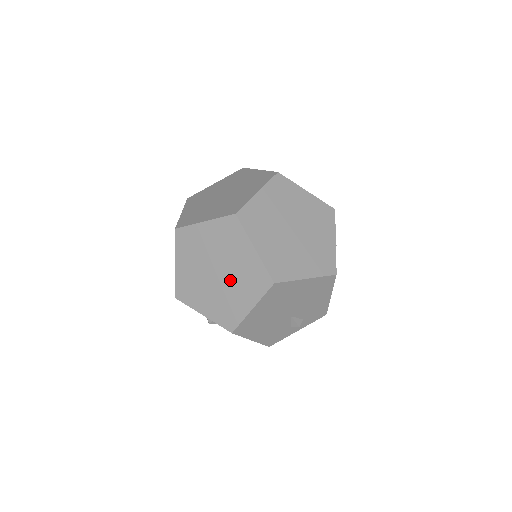
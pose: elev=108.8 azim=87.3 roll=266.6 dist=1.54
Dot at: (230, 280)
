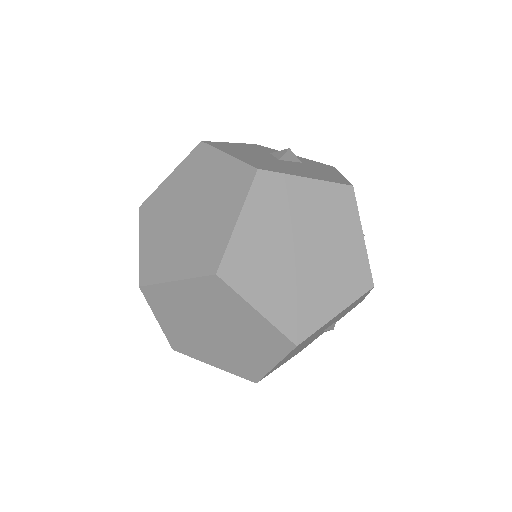
Dot at: (235, 339)
